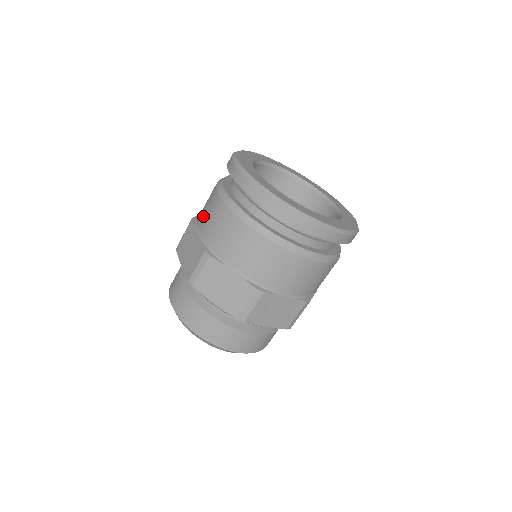
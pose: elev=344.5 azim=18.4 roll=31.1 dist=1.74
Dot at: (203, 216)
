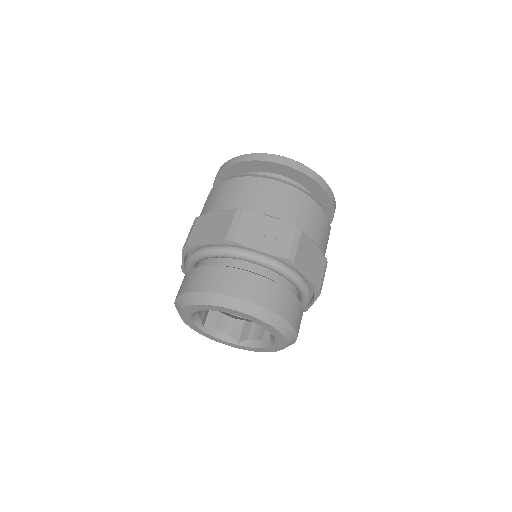
Dot at: occluded
